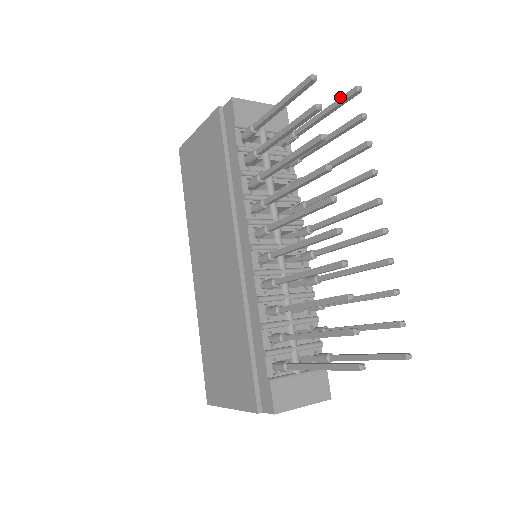
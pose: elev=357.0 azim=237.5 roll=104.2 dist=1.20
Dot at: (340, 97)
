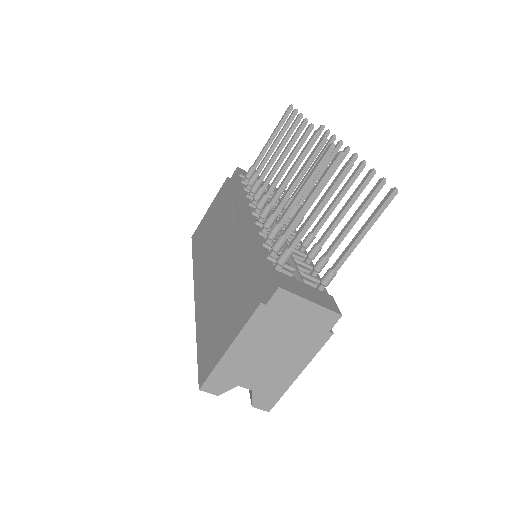
Dot at: occluded
